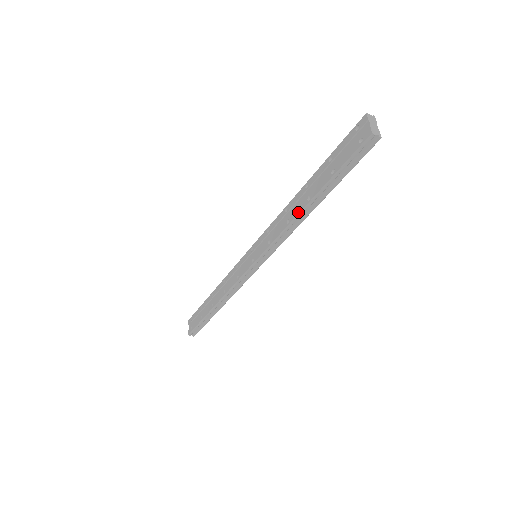
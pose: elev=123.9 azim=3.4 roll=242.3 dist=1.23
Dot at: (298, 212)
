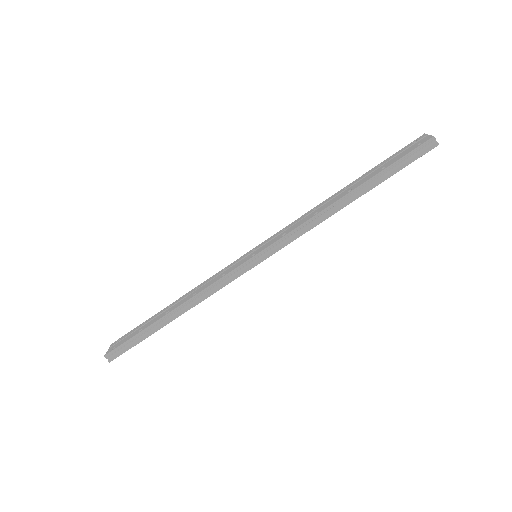
Dot at: (333, 202)
